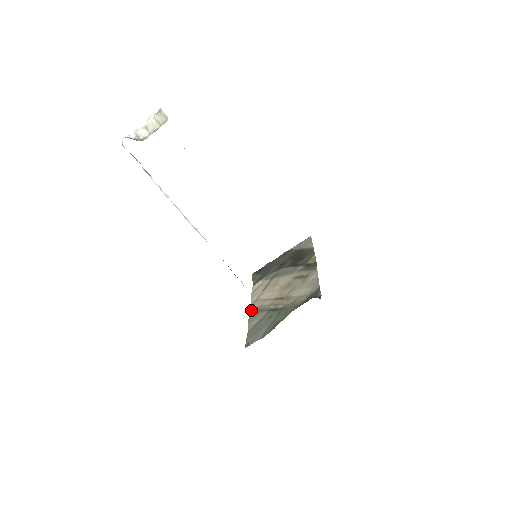
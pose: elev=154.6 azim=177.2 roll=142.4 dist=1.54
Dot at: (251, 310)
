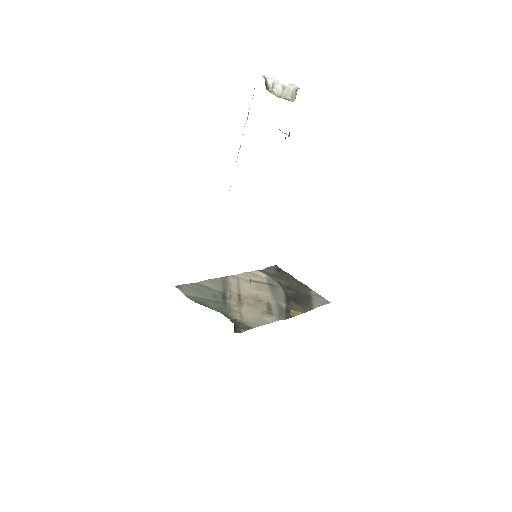
Dot at: (225, 277)
